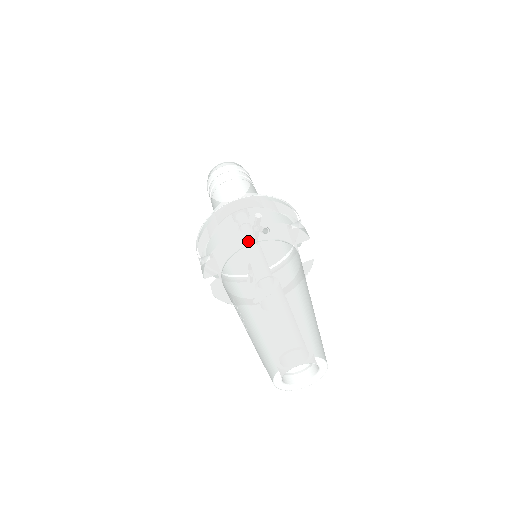
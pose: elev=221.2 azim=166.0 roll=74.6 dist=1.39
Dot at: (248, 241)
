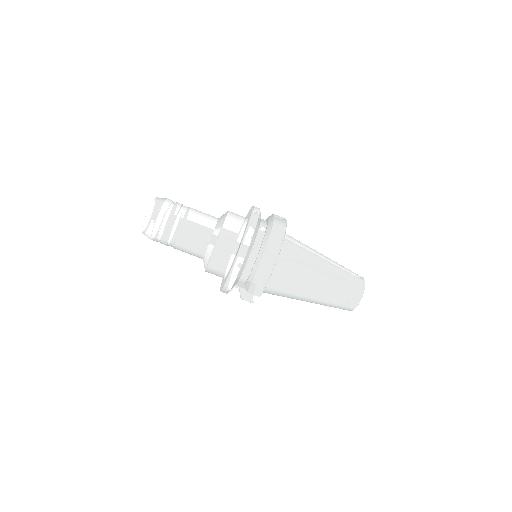
Dot at: occluded
